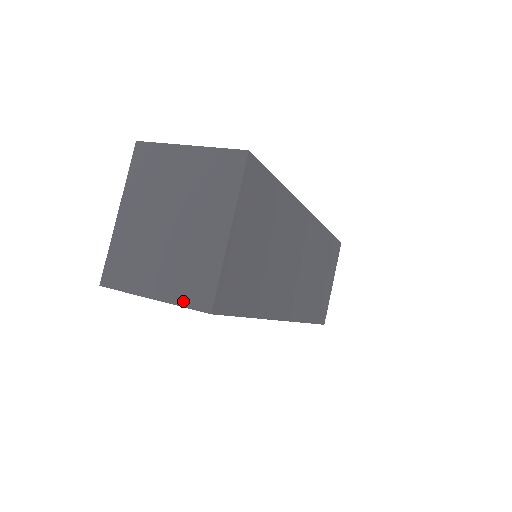
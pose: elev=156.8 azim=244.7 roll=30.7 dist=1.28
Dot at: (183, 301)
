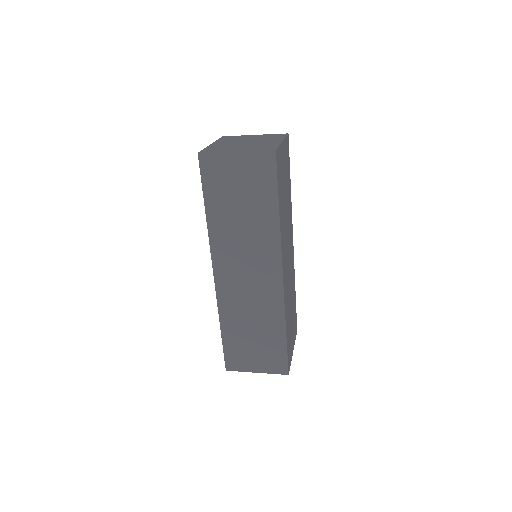
Dot at: (257, 150)
